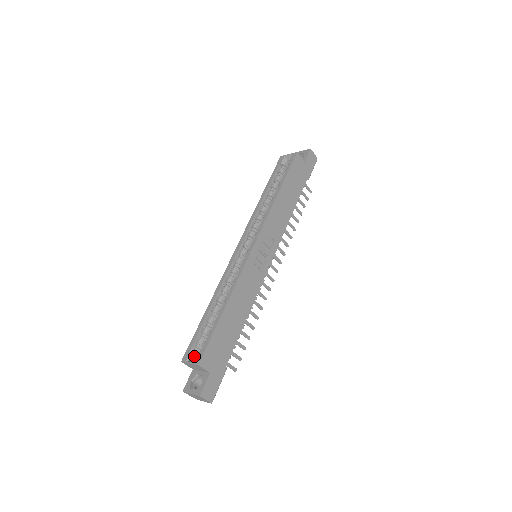
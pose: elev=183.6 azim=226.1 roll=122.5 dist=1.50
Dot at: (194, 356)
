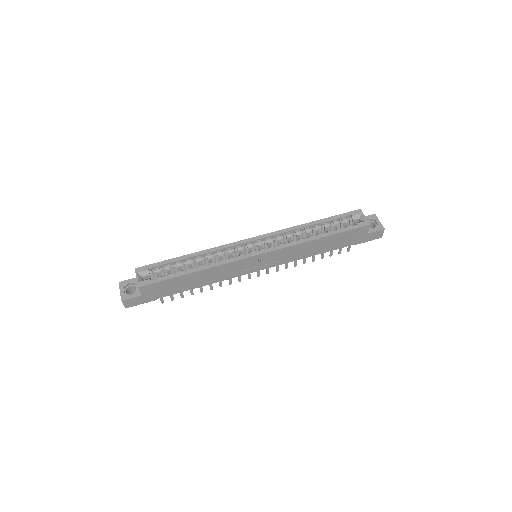
Dot at: (145, 275)
